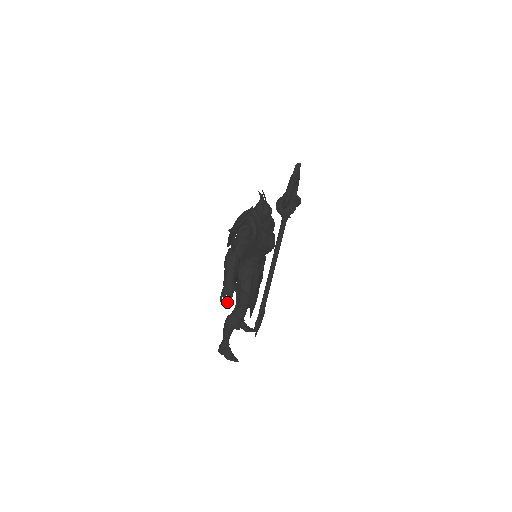
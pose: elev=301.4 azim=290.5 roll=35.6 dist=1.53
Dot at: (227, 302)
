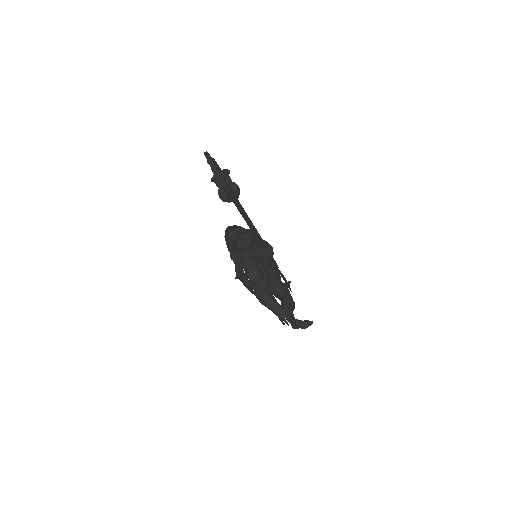
Dot at: (290, 321)
